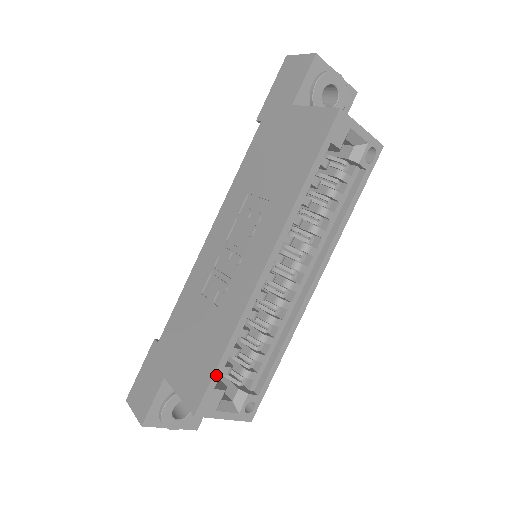
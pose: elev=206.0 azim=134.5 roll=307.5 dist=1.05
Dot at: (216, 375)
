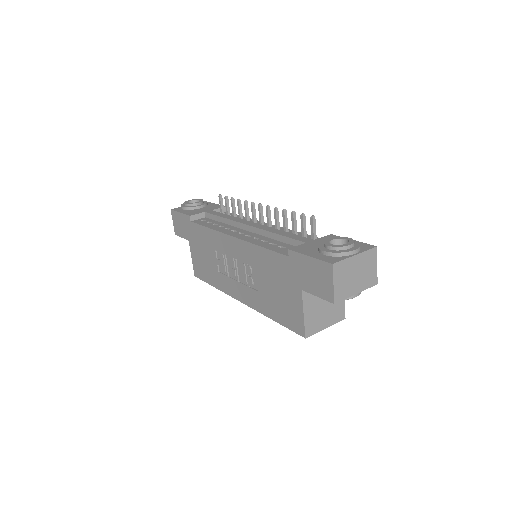
Dot at: (207, 282)
